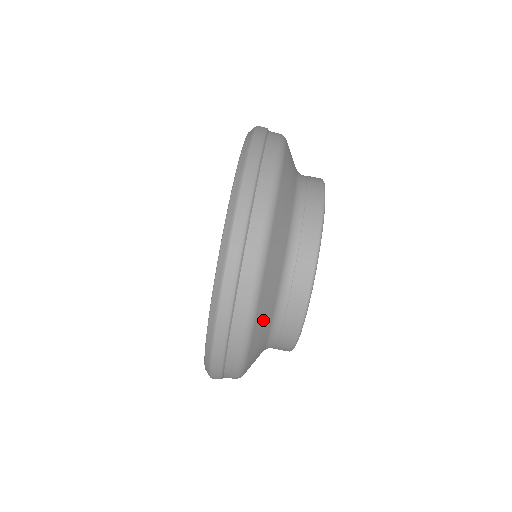
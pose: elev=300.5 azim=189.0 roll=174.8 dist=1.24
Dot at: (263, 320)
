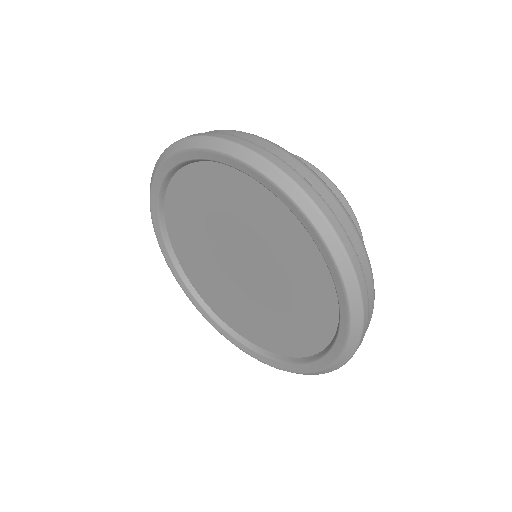
Dot at: occluded
